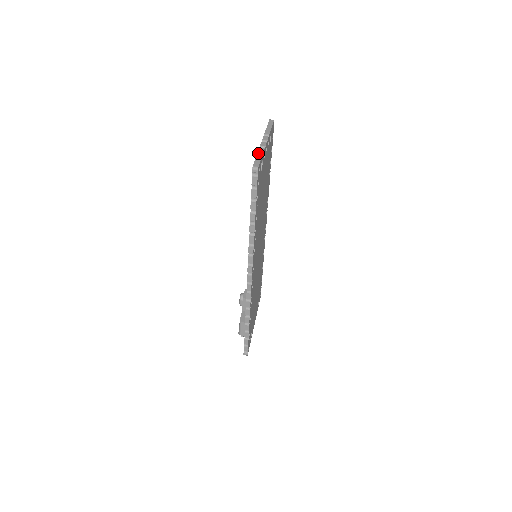
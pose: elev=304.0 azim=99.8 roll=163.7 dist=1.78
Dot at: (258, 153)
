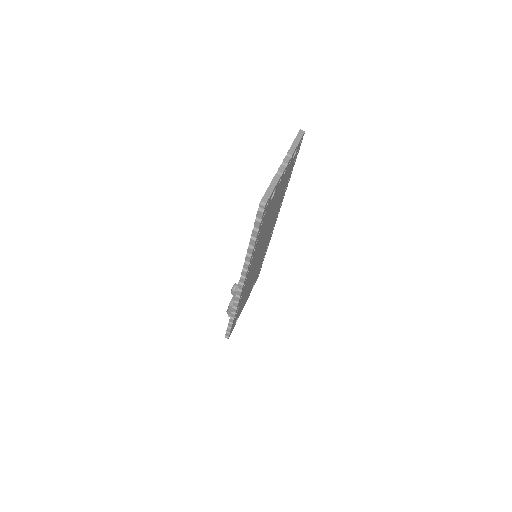
Dot at: (272, 182)
